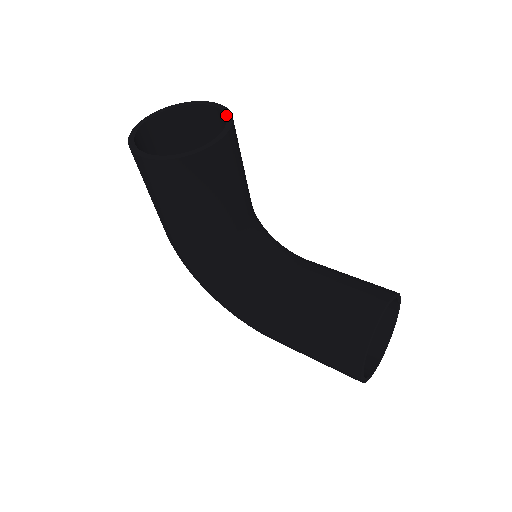
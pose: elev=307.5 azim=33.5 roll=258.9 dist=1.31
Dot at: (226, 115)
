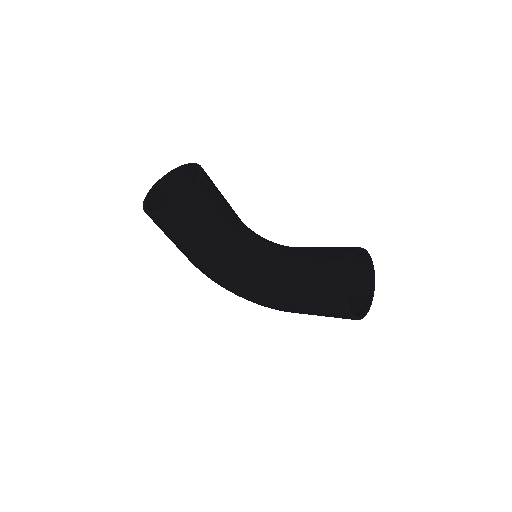
Dot at: (198, 169)
